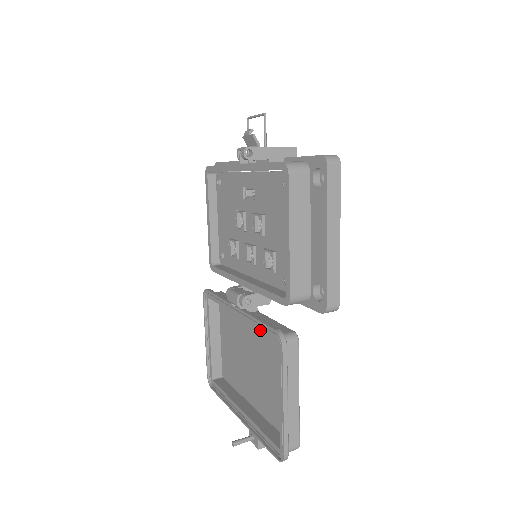
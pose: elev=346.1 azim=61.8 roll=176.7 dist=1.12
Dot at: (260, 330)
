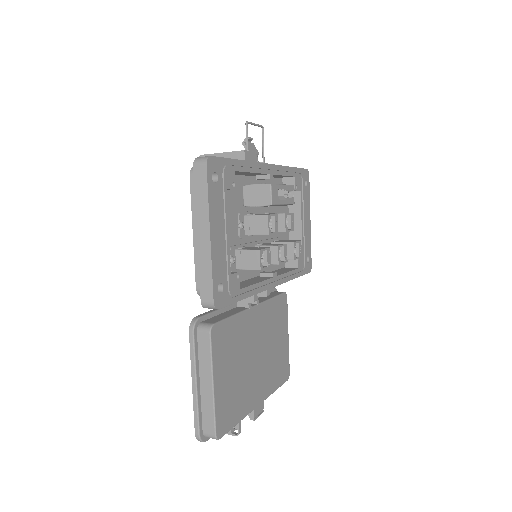
Dot at: occluded
